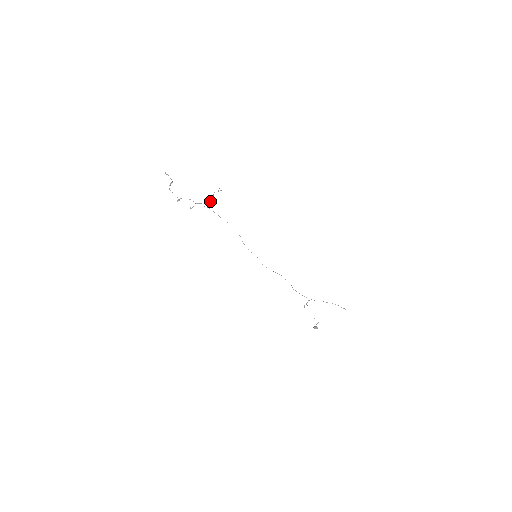
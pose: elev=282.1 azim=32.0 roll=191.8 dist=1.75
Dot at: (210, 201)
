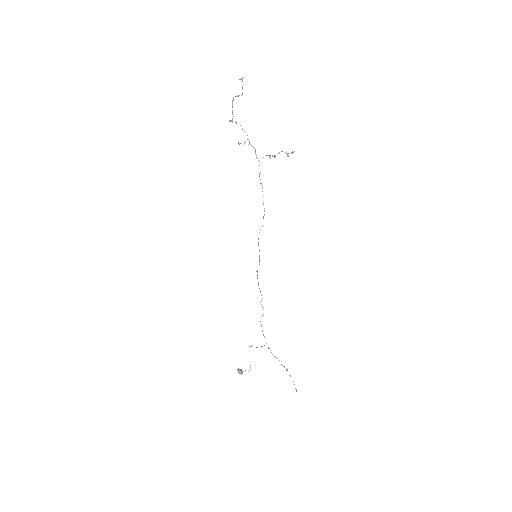
Dot at: (270, 156)
